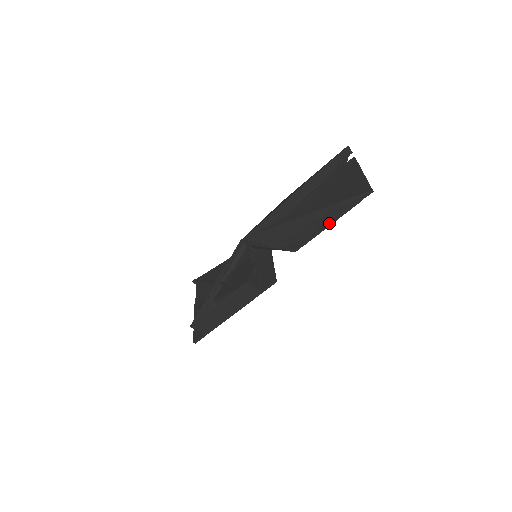
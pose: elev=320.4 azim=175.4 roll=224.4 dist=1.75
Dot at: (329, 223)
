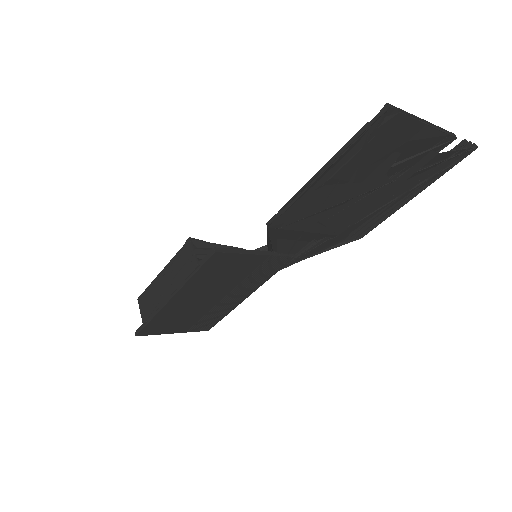
Dot at: (318, 176)
